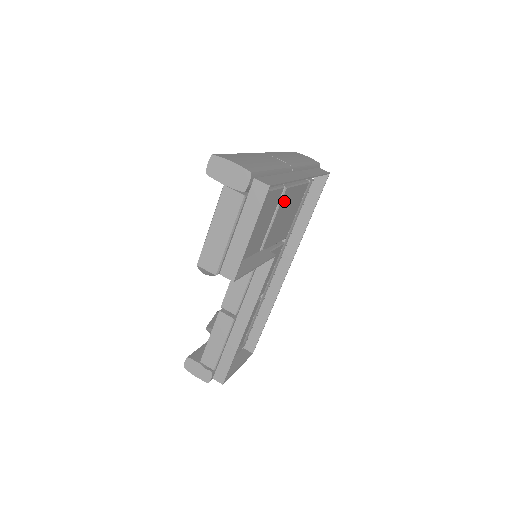
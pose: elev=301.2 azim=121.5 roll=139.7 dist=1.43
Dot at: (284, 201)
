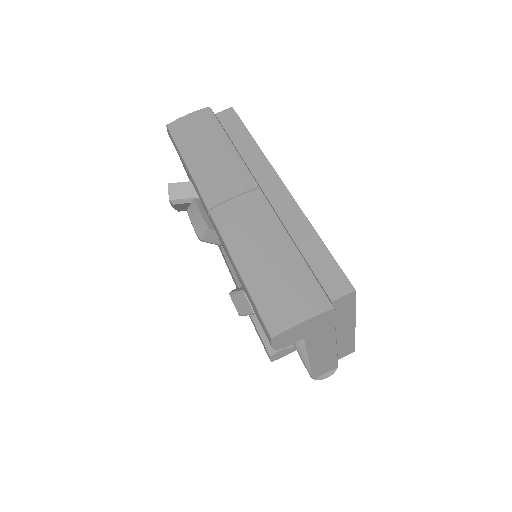
Dot at: occluded
